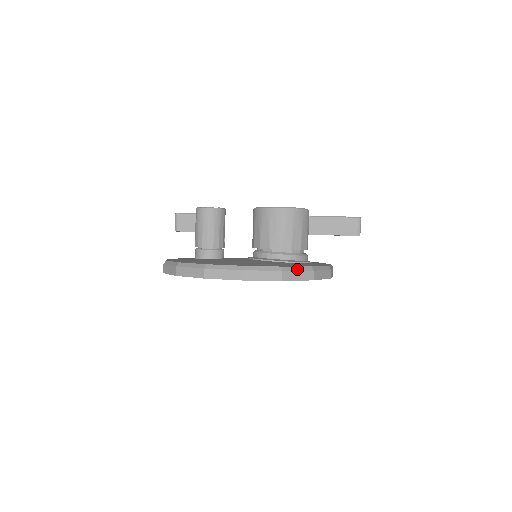
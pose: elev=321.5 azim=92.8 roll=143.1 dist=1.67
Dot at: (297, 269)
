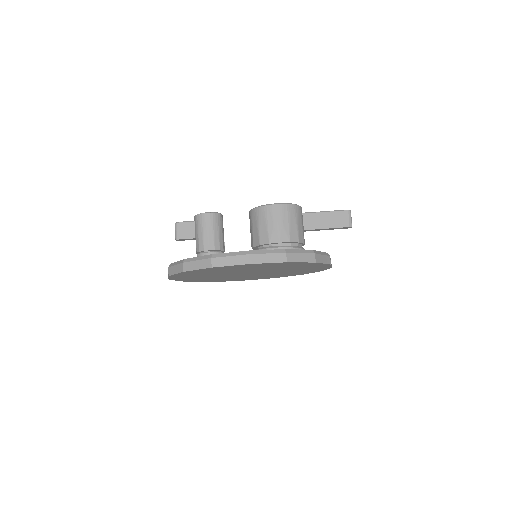
Dot at: (299, 251)
